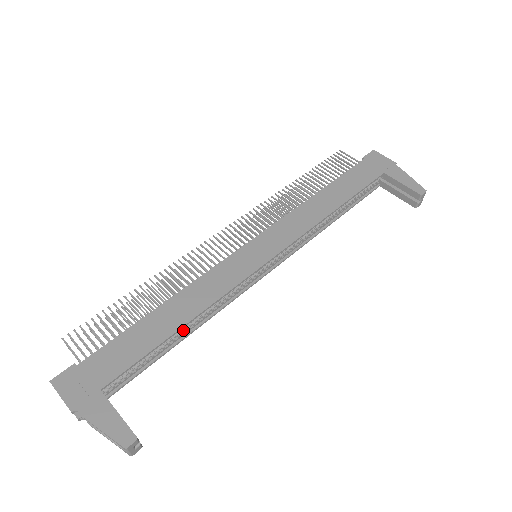
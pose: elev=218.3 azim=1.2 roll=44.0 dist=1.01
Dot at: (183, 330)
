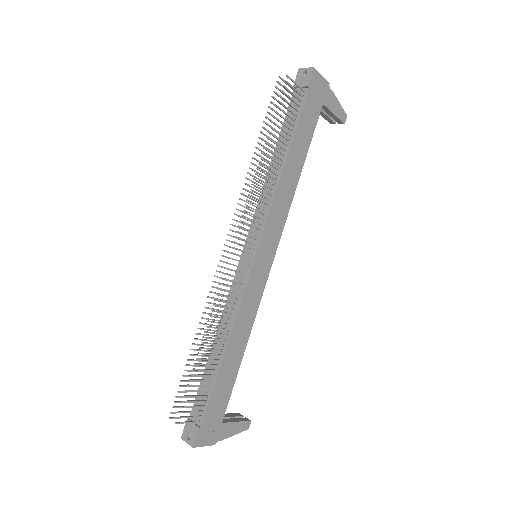
Dot at: occluded
